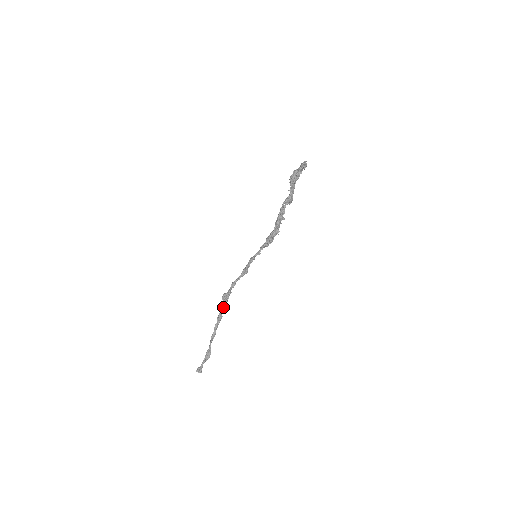
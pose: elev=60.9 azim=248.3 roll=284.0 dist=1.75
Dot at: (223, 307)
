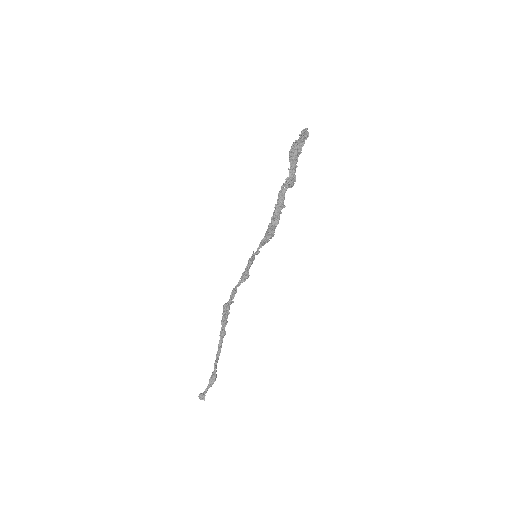
Dot at: (225, 320)
